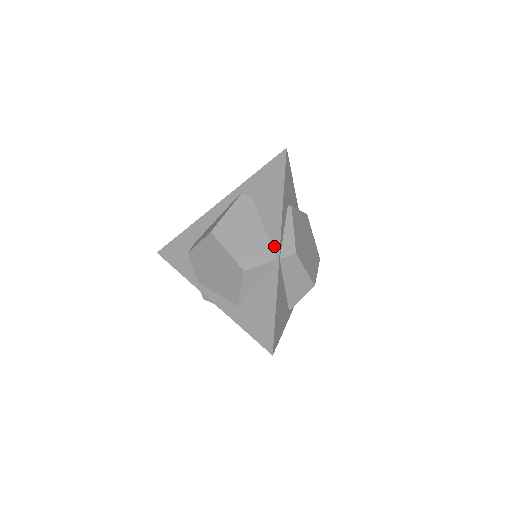
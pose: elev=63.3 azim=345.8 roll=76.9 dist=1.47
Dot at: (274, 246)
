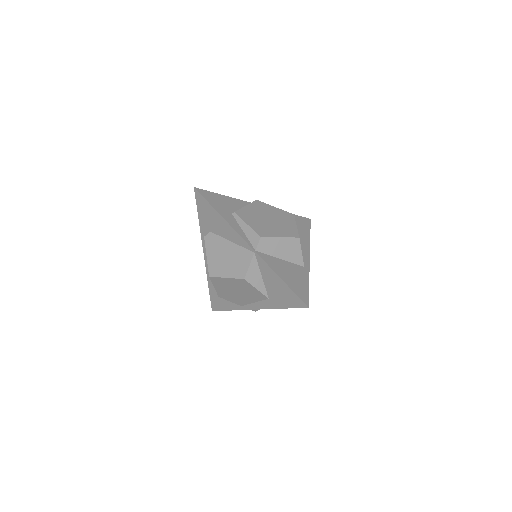
Dot at: (245, 247)
